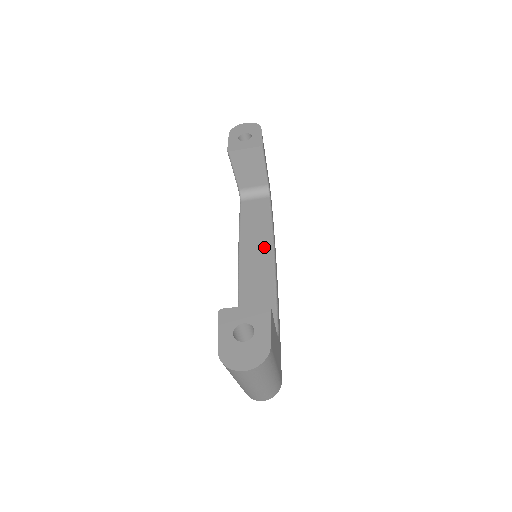
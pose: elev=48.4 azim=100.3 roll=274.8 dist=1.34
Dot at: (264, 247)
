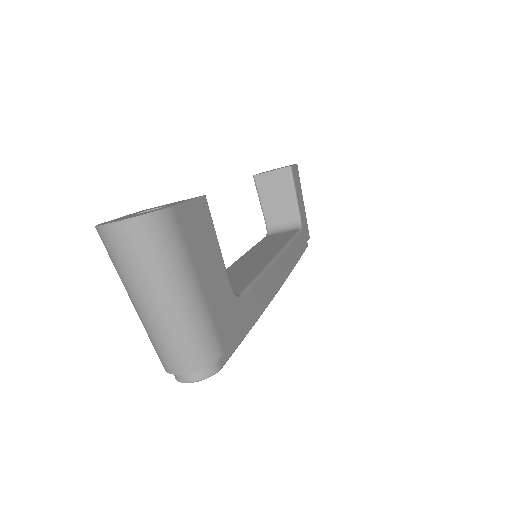
Dot at: (270, 251)
